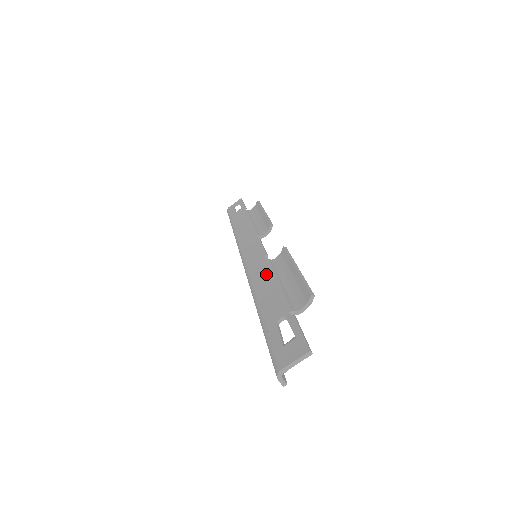
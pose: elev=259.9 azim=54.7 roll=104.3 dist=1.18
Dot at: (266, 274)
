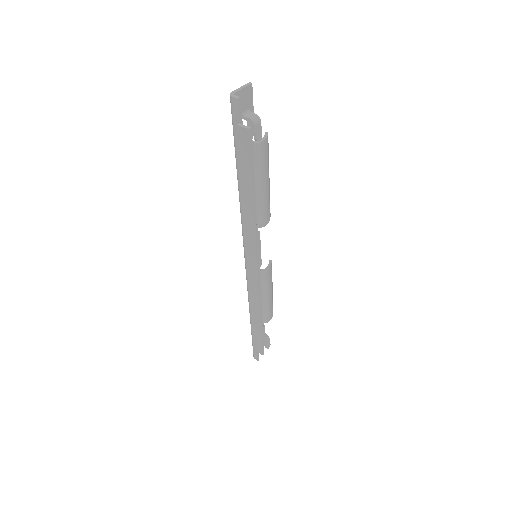
Dot at: occluded
